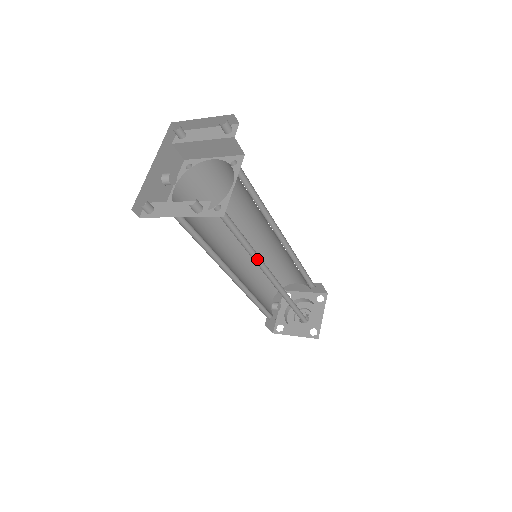
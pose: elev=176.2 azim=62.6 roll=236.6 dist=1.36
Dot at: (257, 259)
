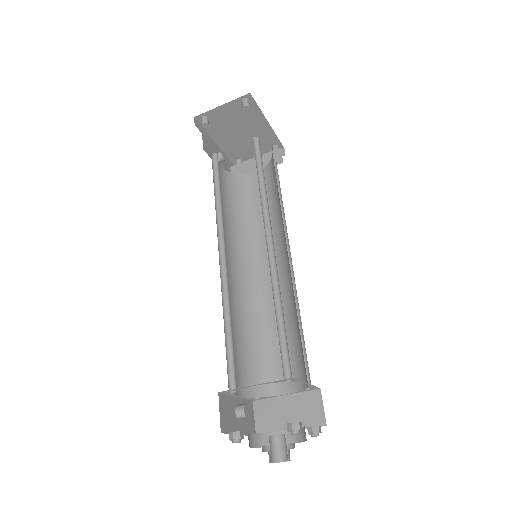
Dot at: (264, 210)
